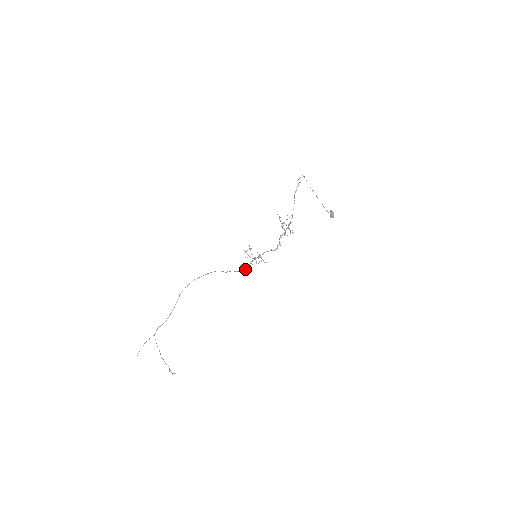
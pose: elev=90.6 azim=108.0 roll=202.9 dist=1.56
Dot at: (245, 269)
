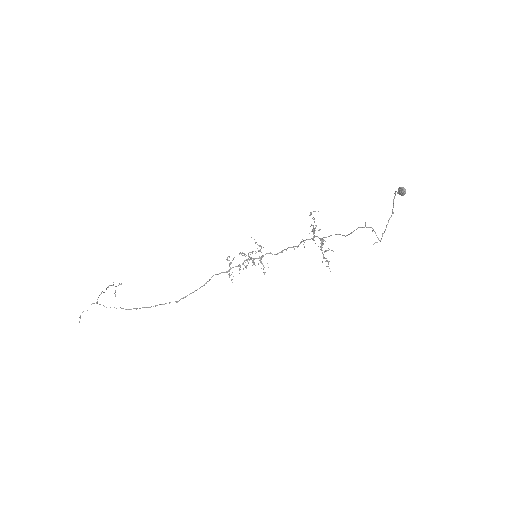
Dot at: occluded
